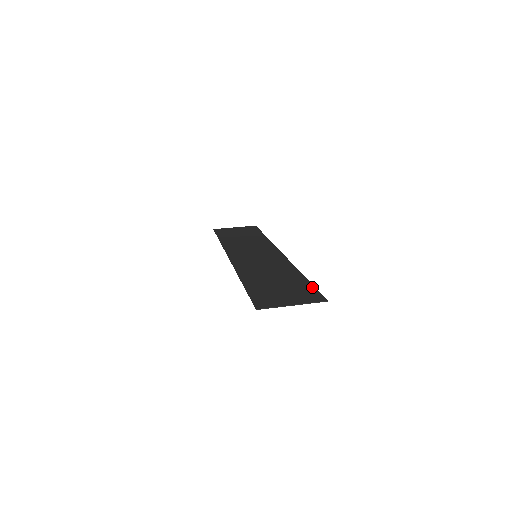
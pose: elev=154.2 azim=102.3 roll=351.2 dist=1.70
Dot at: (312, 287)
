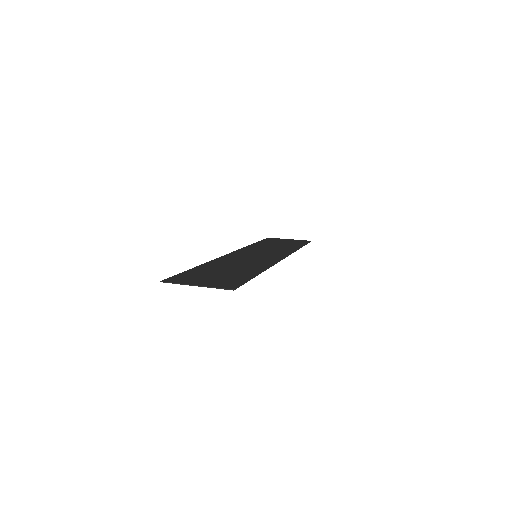
Dot at: (245, 279)
